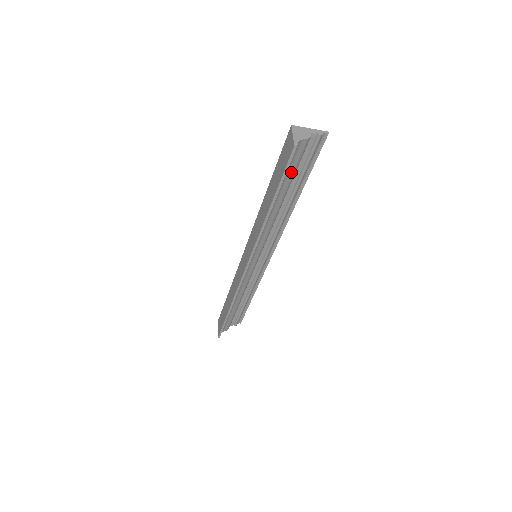
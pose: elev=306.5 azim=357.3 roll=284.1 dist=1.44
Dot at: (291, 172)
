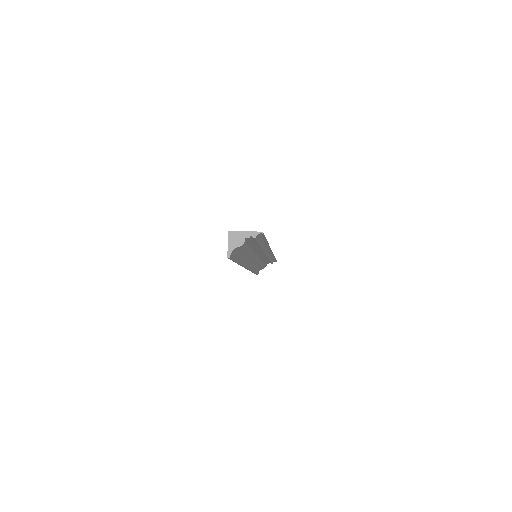
Dot at: (243, 251)
